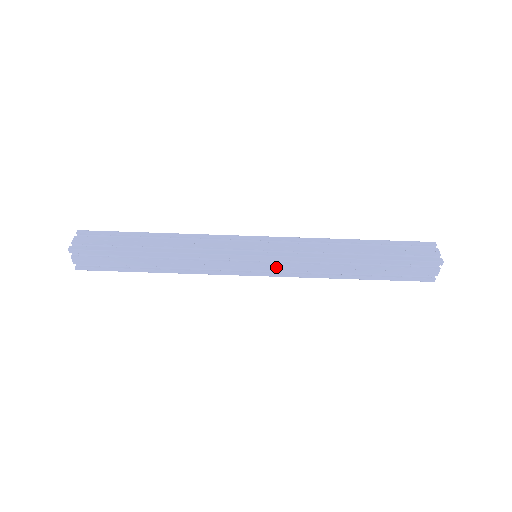
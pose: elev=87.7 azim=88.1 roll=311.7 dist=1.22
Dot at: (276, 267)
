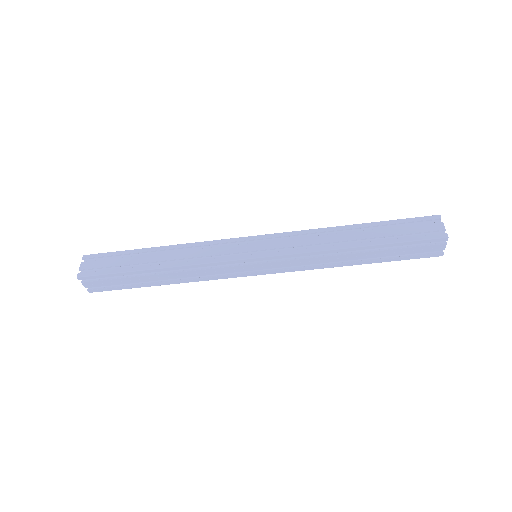
Dot at: (277, 265)
